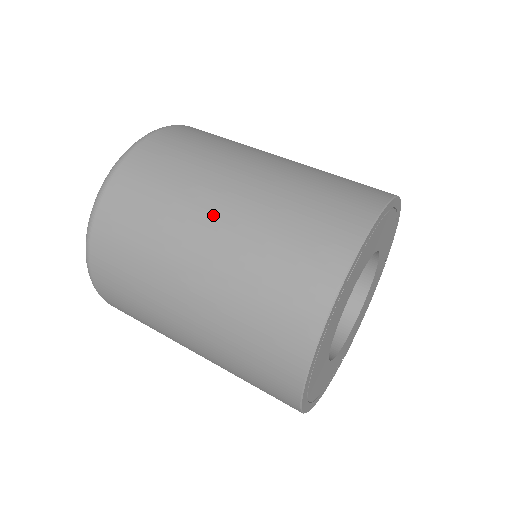
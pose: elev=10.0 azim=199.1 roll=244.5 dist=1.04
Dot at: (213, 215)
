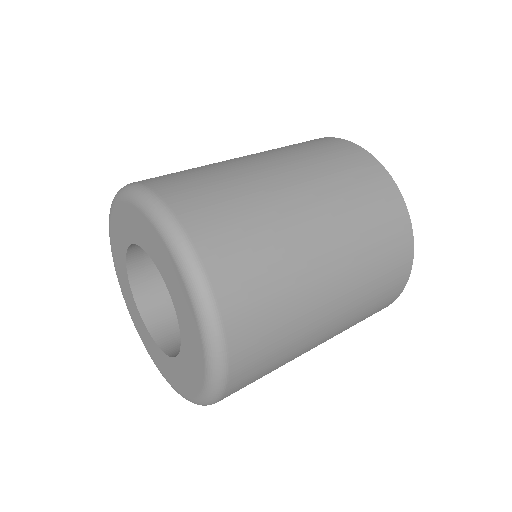
Dot at: (297, 196)
